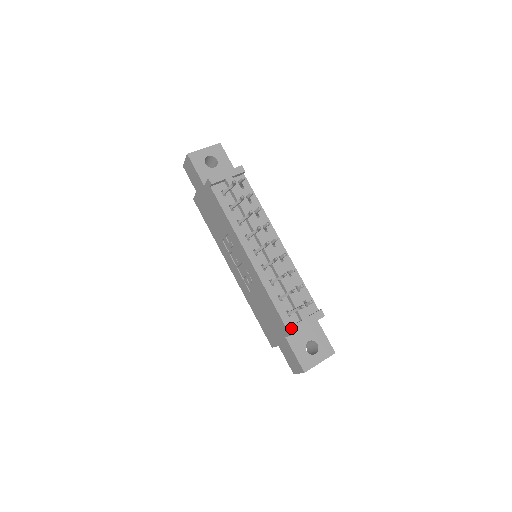
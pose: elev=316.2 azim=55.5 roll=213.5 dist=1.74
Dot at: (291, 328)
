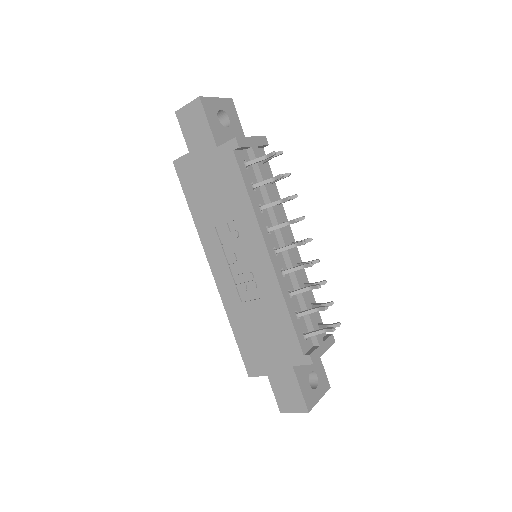
Dot at: (311, 355)
